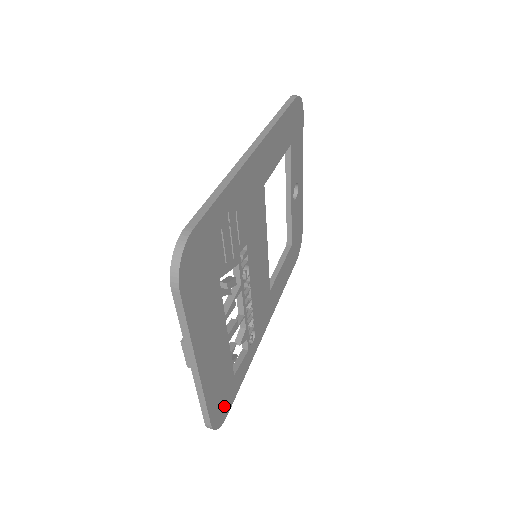
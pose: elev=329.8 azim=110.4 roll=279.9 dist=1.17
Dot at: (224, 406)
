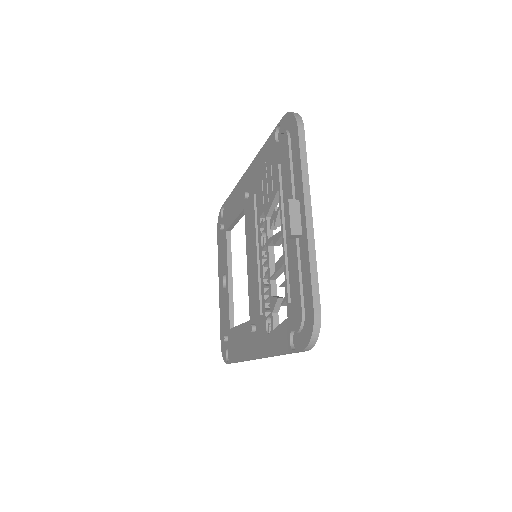
Dot at: occluded
